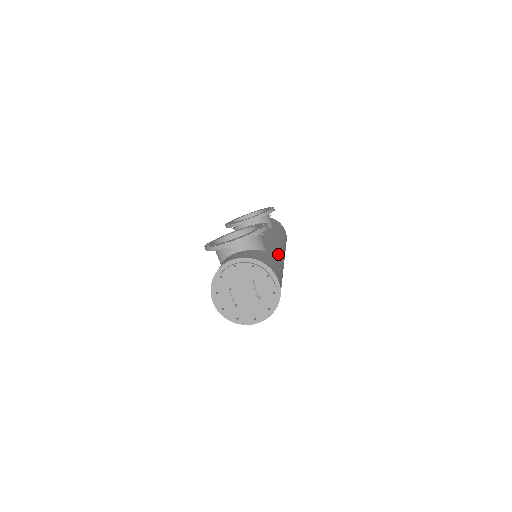
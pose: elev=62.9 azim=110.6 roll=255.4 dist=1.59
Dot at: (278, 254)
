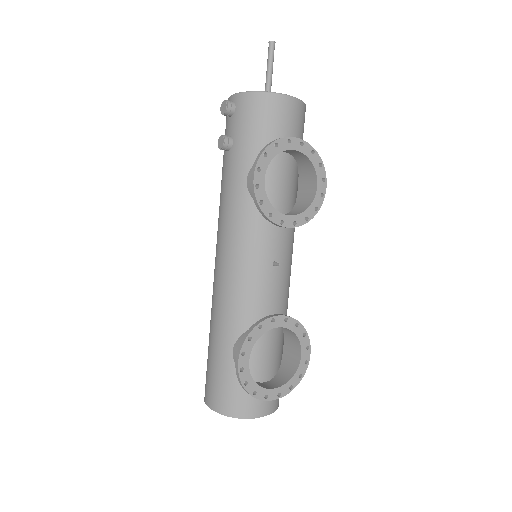
Dot at: occluded
